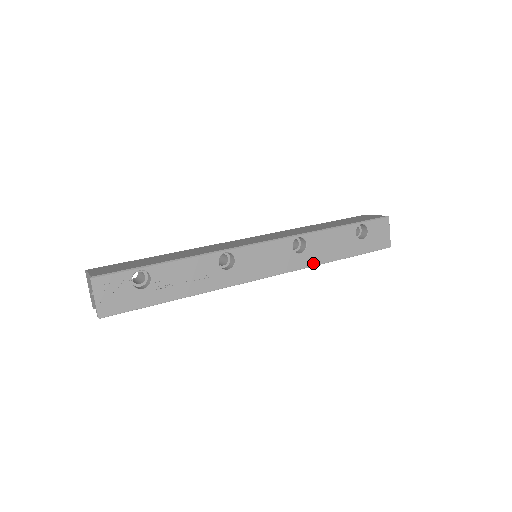
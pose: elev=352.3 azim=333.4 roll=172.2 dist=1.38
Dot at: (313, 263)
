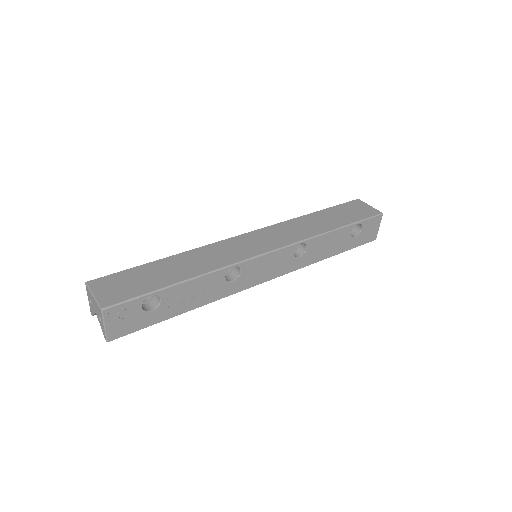
Dot at: (308, 263)
